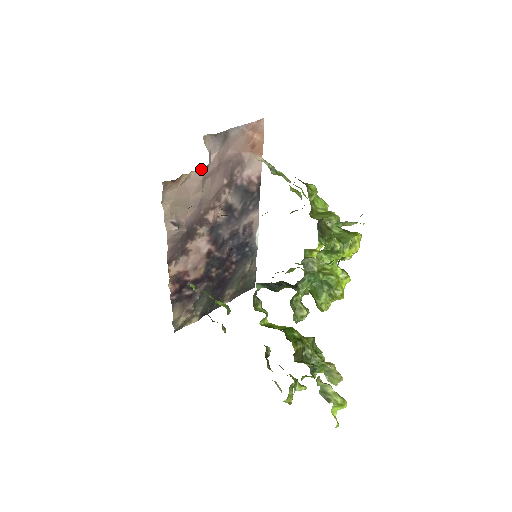
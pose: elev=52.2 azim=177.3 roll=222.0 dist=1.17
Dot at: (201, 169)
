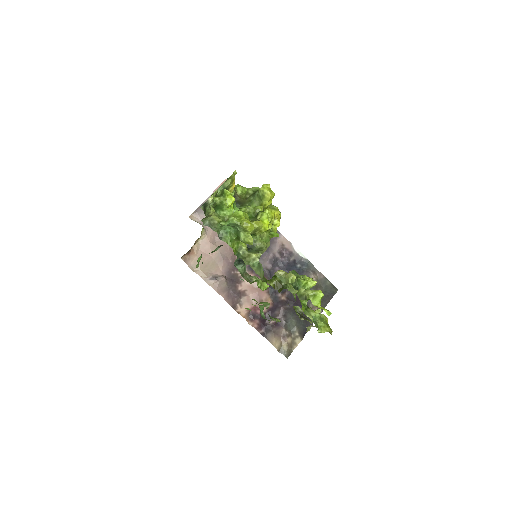
Dot at: (203, 236)
